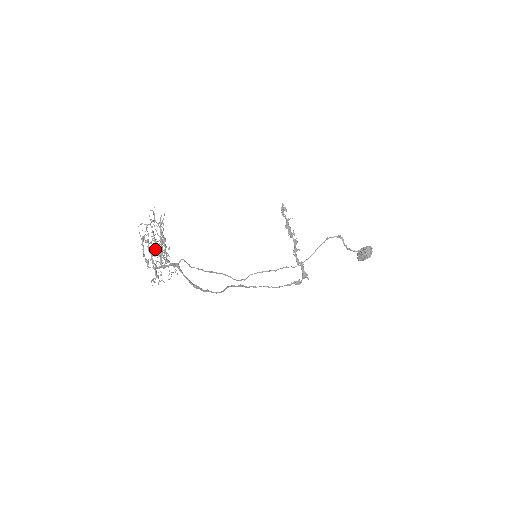
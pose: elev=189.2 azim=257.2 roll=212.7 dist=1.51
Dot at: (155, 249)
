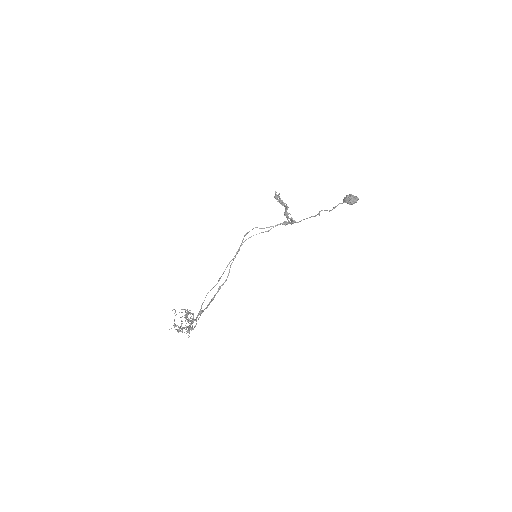
Dot at: occluded
